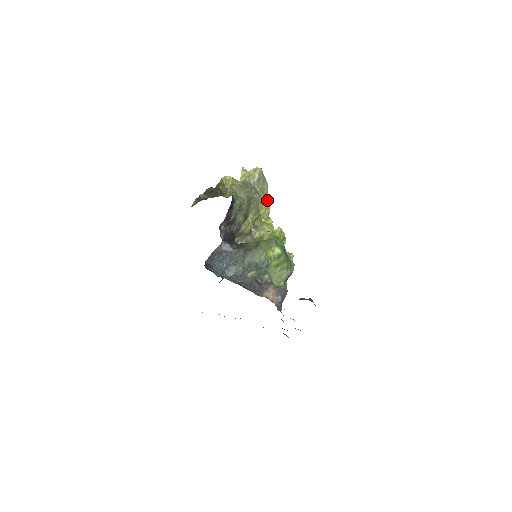
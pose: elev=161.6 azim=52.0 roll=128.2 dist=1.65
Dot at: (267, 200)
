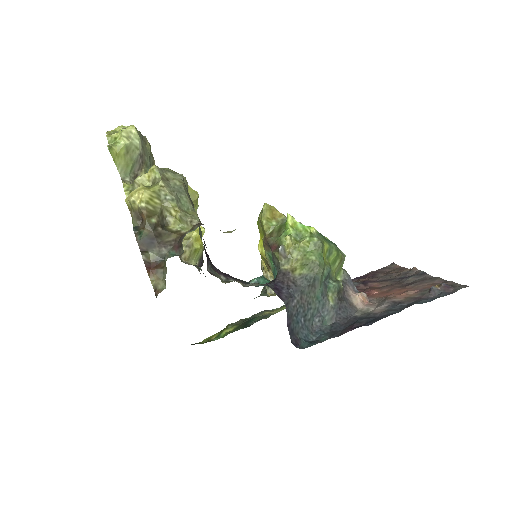
Dot at: occluded
